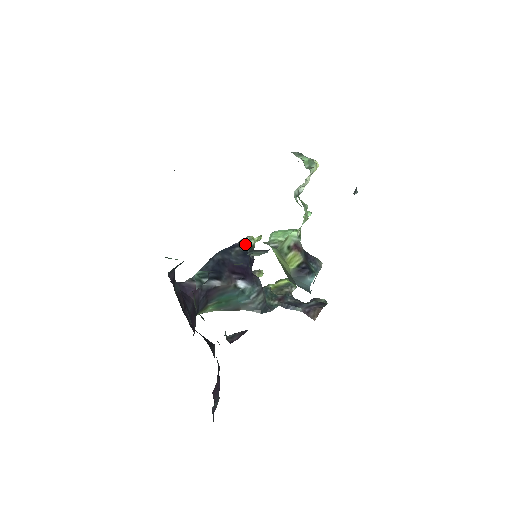
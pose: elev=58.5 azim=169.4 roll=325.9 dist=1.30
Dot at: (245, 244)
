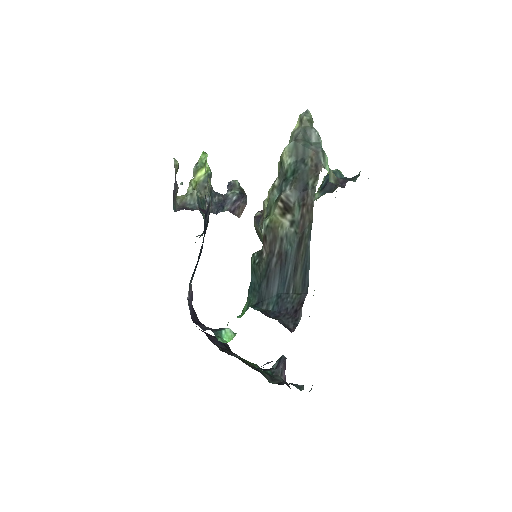
Dot at: occluded
